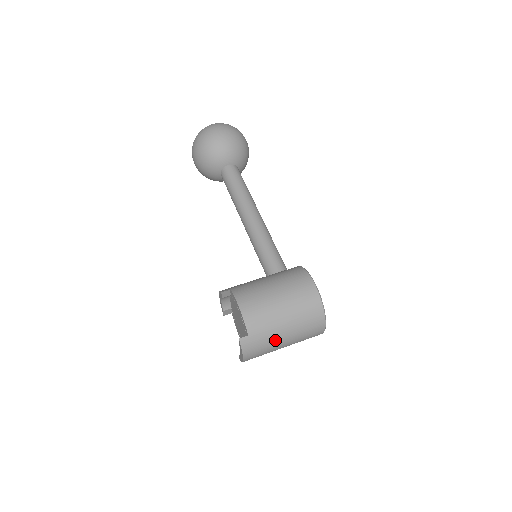
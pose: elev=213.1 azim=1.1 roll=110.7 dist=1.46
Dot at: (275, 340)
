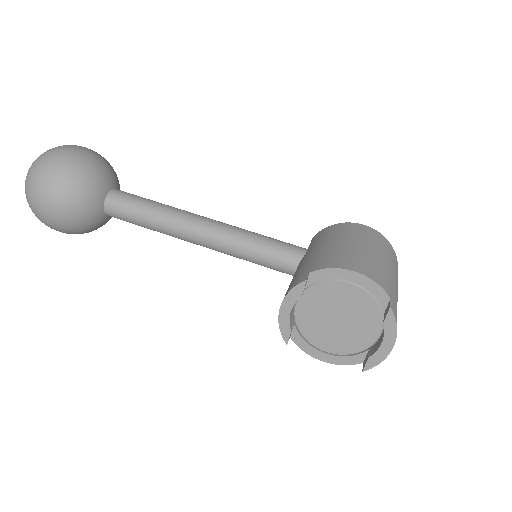
Dot at: (397, 299)
